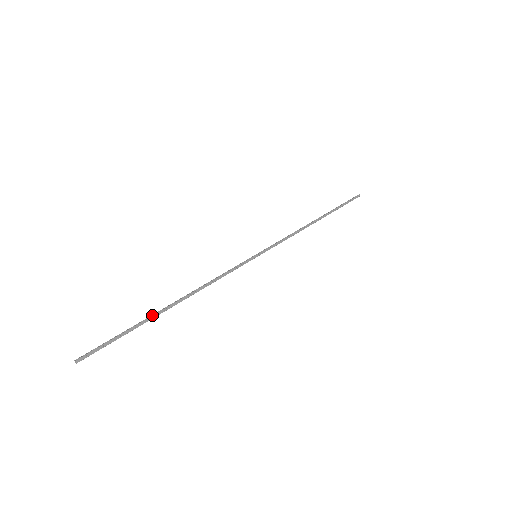
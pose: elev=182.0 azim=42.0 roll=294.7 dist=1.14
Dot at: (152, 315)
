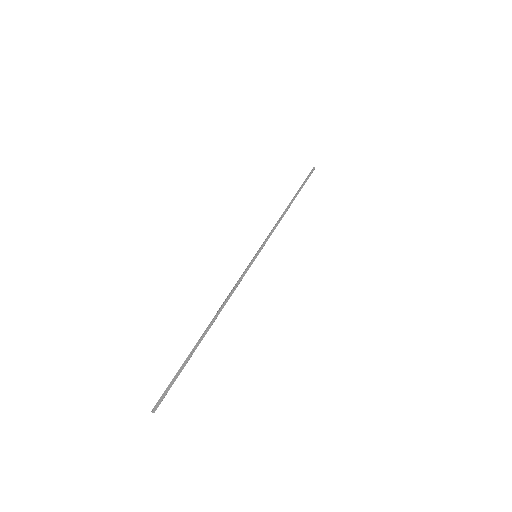
Dot at: (196, 344)
